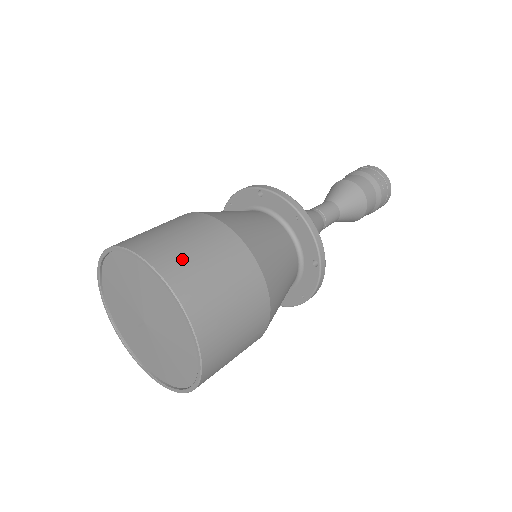
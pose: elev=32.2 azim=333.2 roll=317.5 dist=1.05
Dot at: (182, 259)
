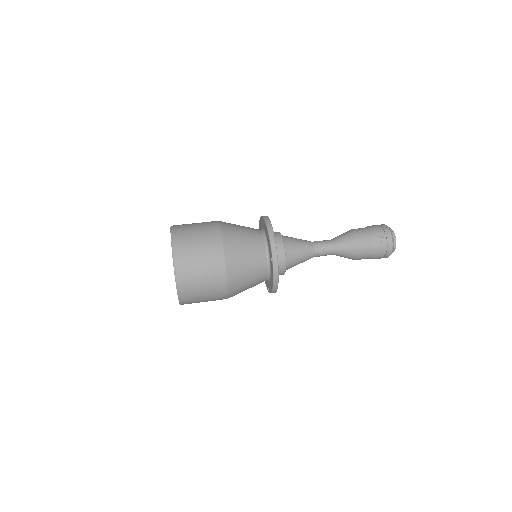
Dot at: (185, 232)
